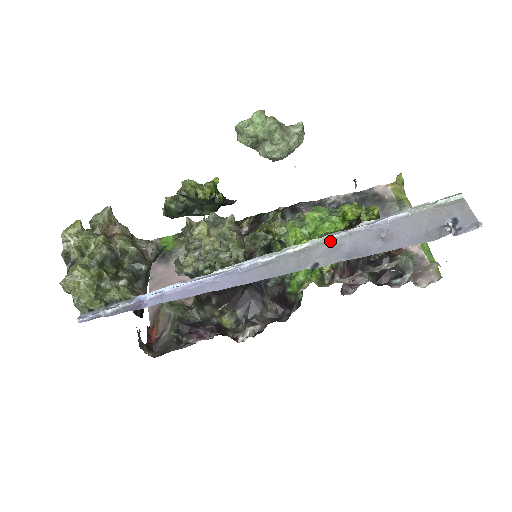
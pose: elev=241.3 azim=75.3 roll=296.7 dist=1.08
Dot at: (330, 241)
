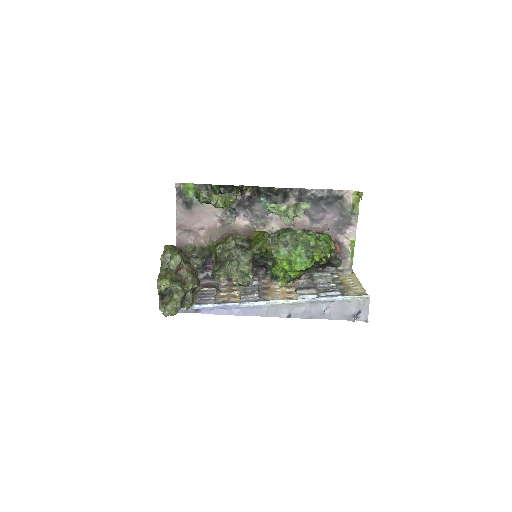
Dot at: (300, 304)
